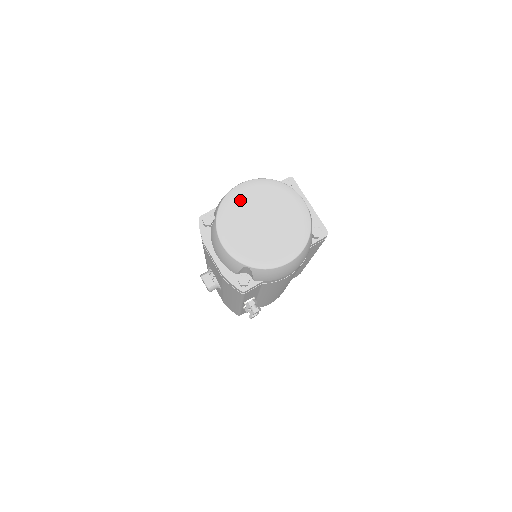
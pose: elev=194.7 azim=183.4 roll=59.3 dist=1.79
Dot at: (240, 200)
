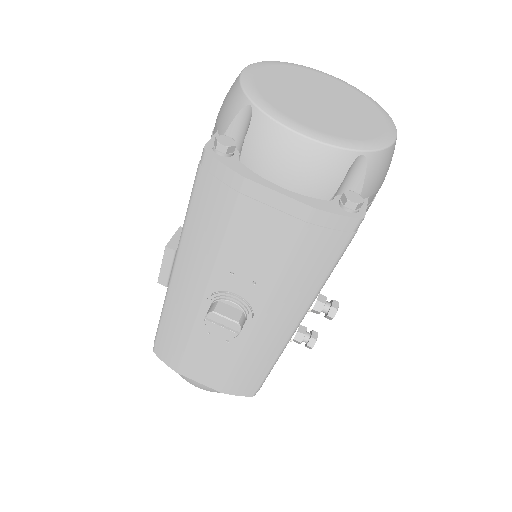
Dot at: (266, 82)
